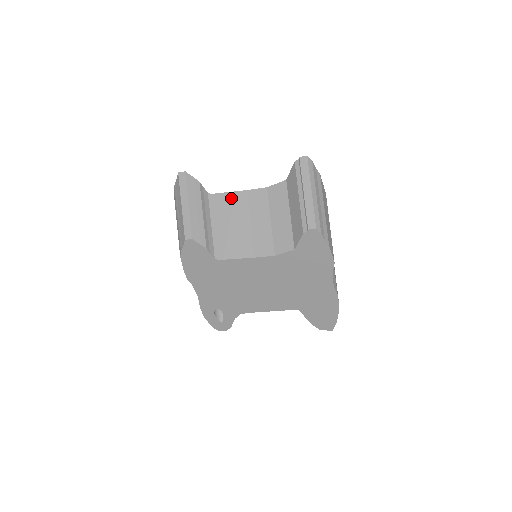
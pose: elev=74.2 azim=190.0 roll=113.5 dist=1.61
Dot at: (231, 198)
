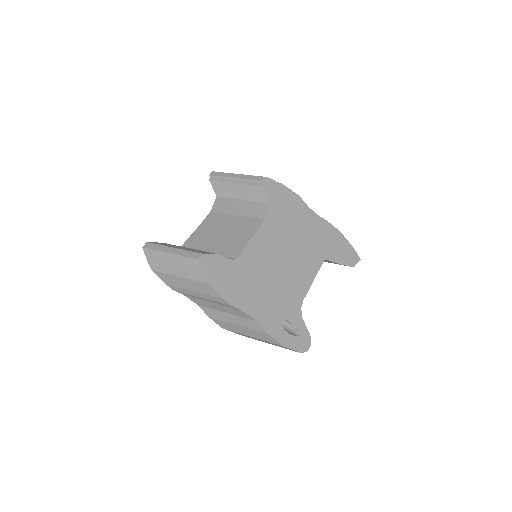
Dot at: (196, 235)
